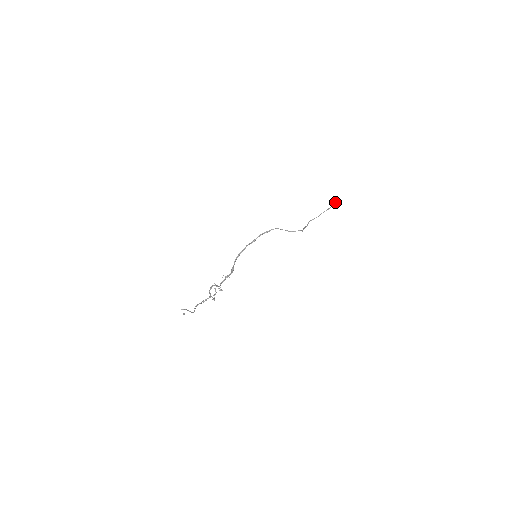
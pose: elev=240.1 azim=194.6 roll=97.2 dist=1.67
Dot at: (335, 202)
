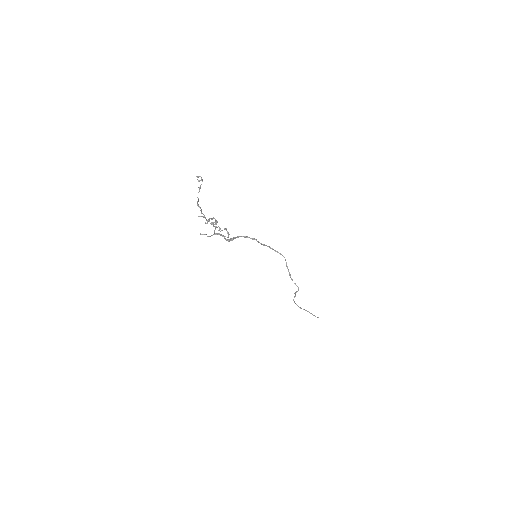
Dot at: (317, 317)
